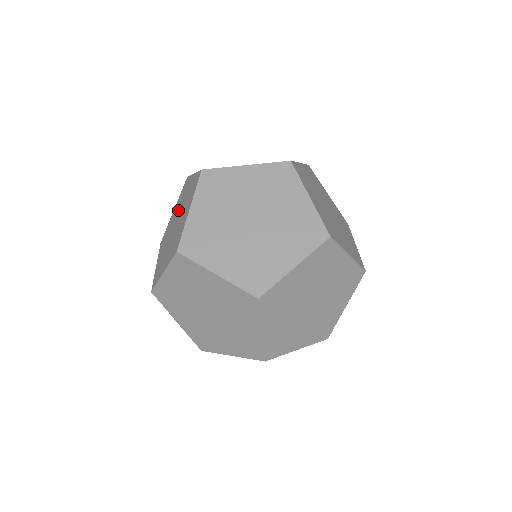
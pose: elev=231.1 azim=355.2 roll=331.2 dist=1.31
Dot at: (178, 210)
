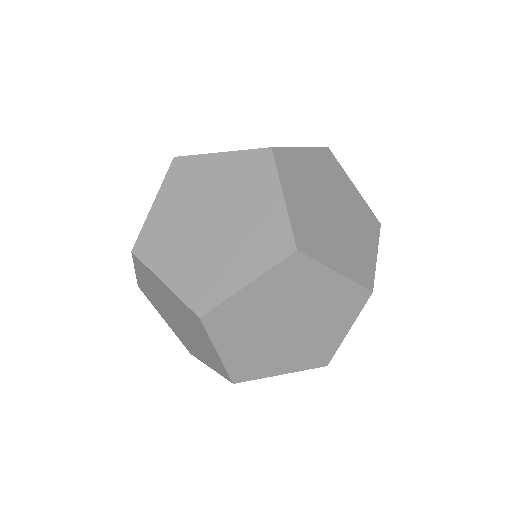
Dot at: (229, 196)
